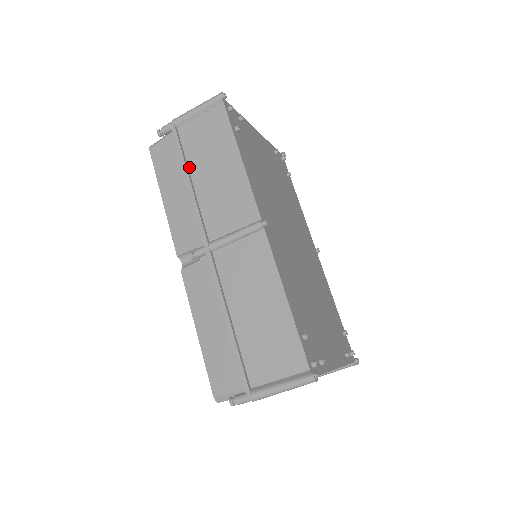
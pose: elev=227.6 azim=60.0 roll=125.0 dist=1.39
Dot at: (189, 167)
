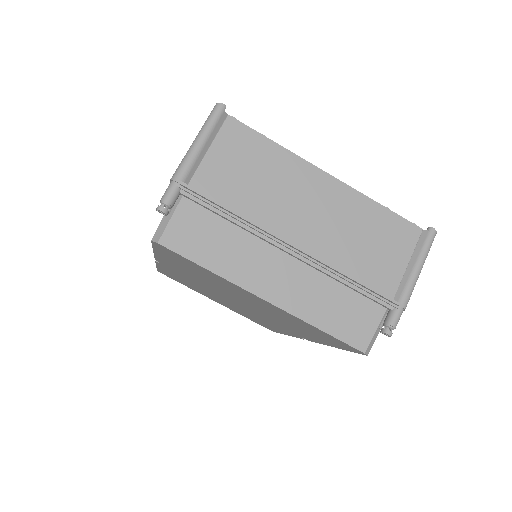
Dot at: occluded
